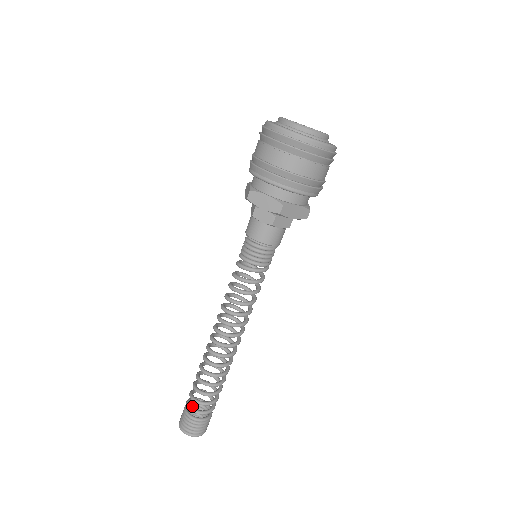
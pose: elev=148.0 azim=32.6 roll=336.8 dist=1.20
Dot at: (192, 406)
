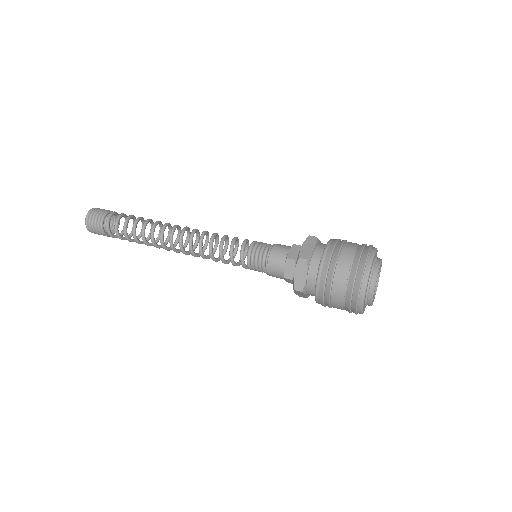
Dot at: occluded
